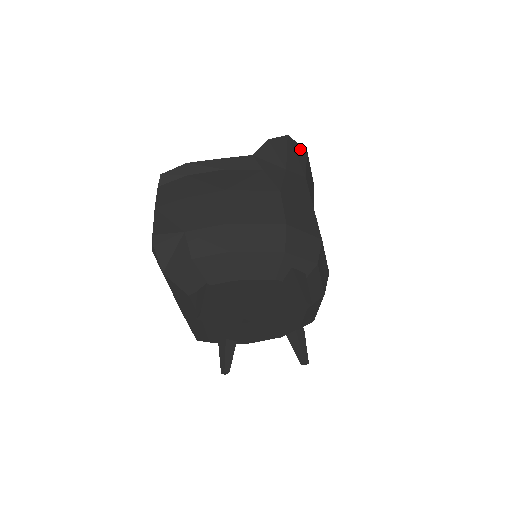
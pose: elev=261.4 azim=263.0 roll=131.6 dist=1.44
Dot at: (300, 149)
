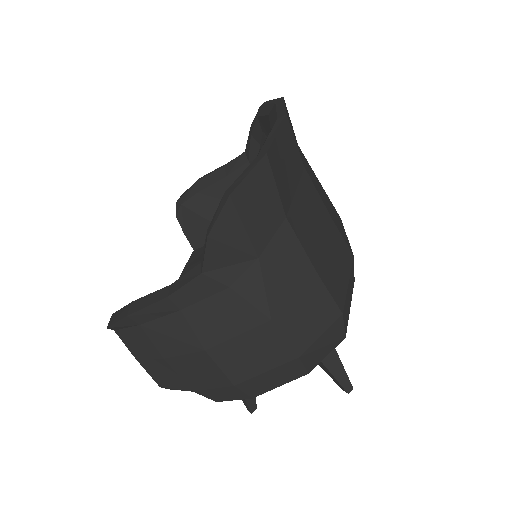
Dot at: (257, 178)
